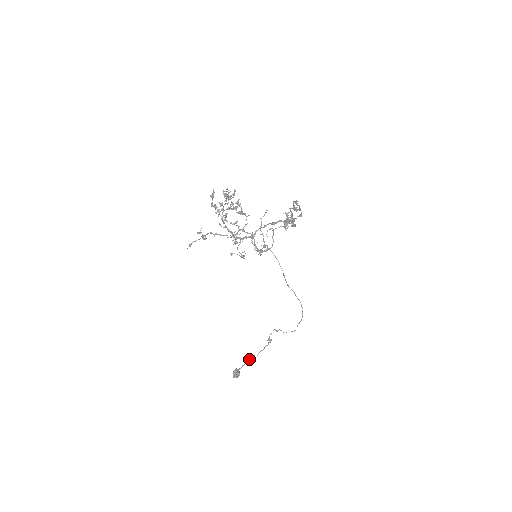
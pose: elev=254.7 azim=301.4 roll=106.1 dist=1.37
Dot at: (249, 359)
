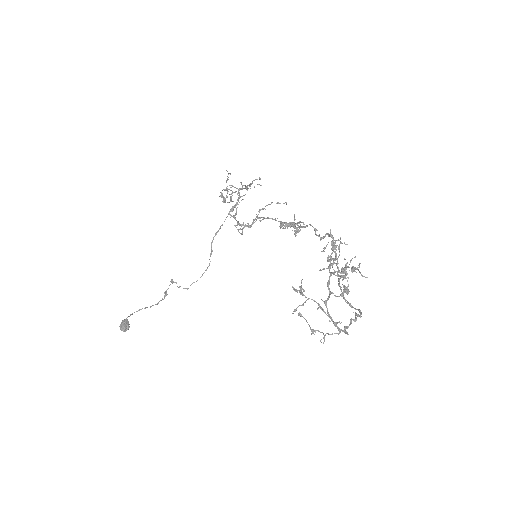
Dot at: occluded
